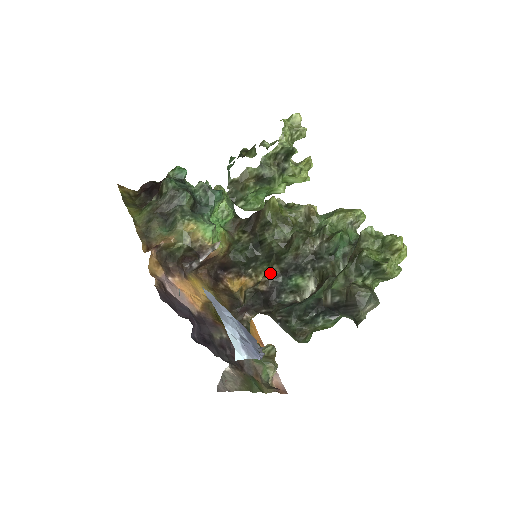
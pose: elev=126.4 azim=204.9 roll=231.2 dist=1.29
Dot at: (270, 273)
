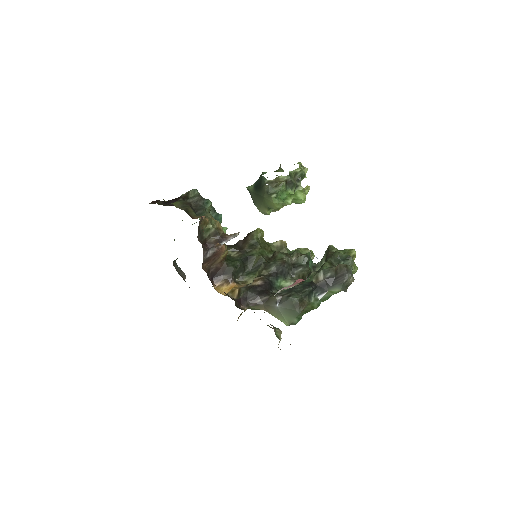
Dot at: (261, 275)
